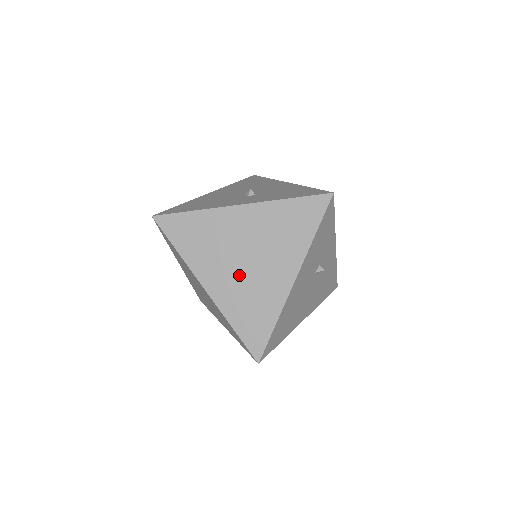
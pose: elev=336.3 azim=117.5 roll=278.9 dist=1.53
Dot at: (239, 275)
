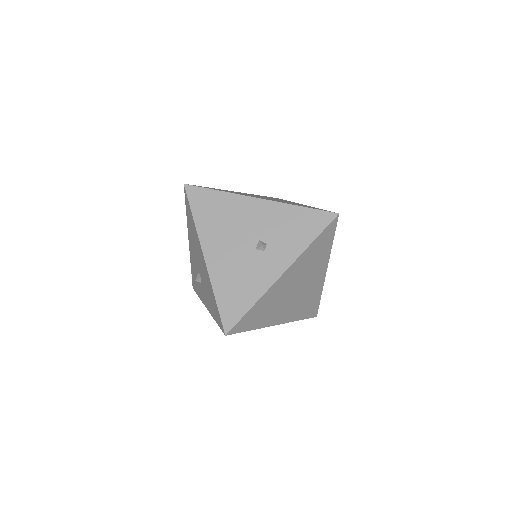
Dot at: (295, 301)
